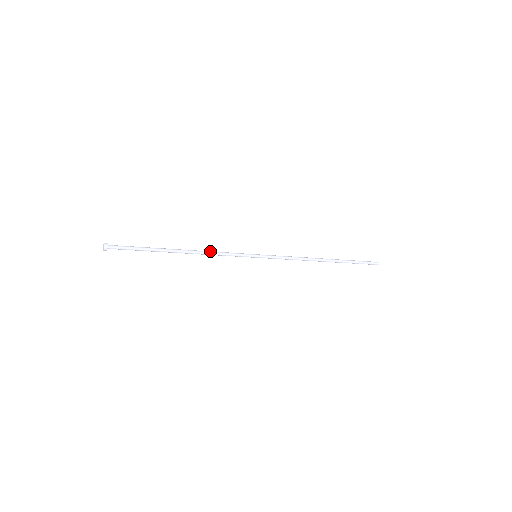
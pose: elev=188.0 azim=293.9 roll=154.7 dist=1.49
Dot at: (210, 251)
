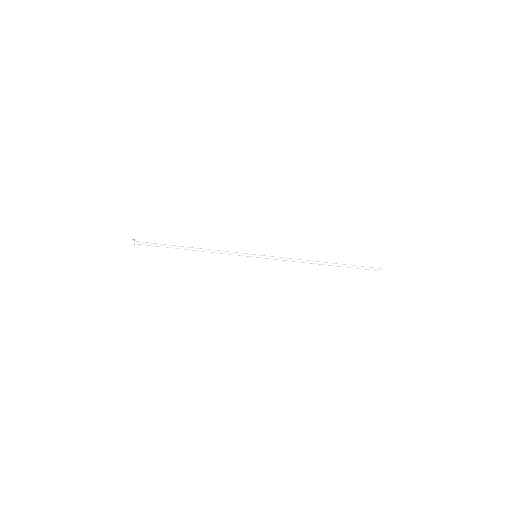
Dot at: (215, 251)
